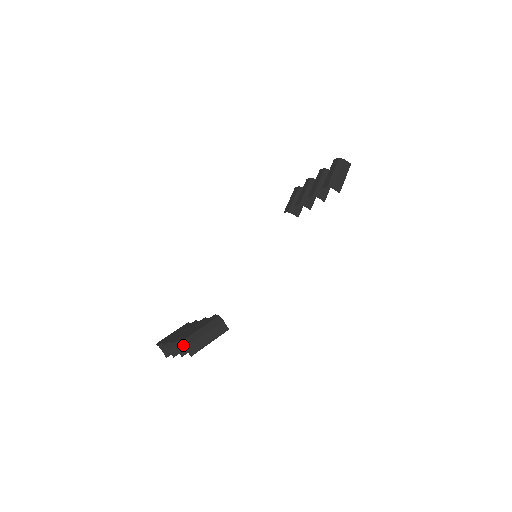
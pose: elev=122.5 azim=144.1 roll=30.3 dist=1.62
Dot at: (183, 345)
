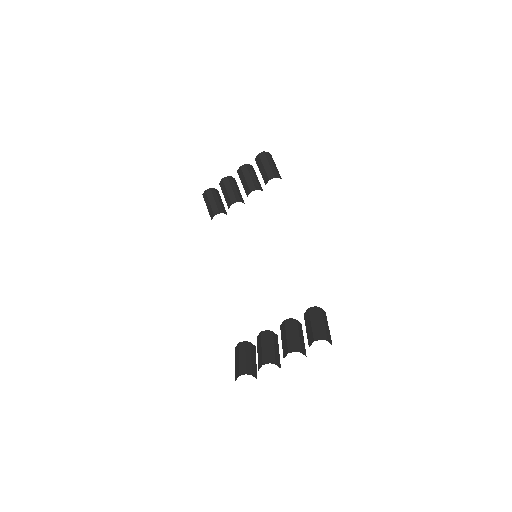
Dot at: occluded
